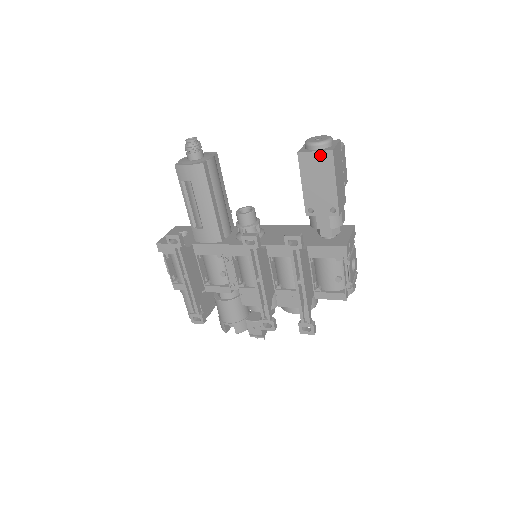
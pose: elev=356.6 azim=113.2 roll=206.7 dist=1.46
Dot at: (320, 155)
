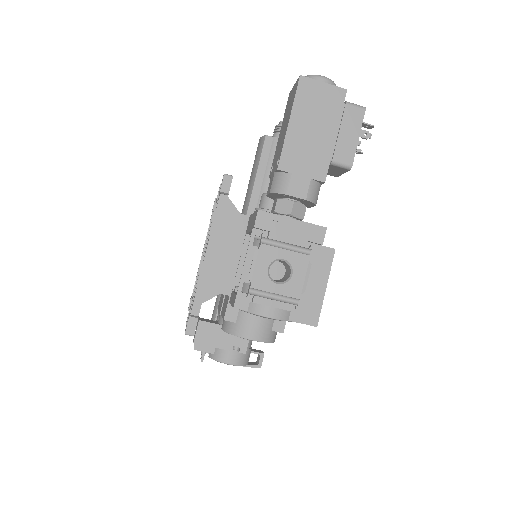
Dot at: (295, 87)
